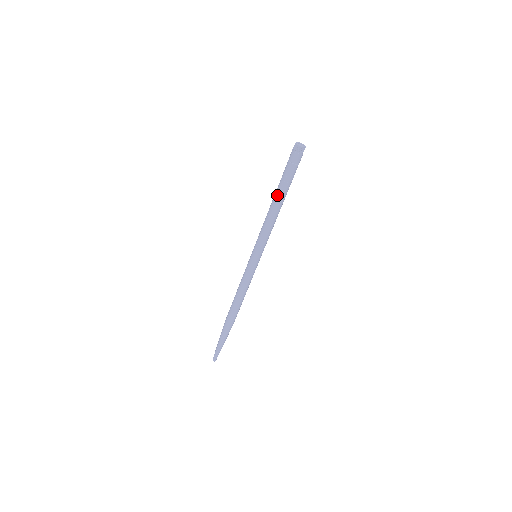
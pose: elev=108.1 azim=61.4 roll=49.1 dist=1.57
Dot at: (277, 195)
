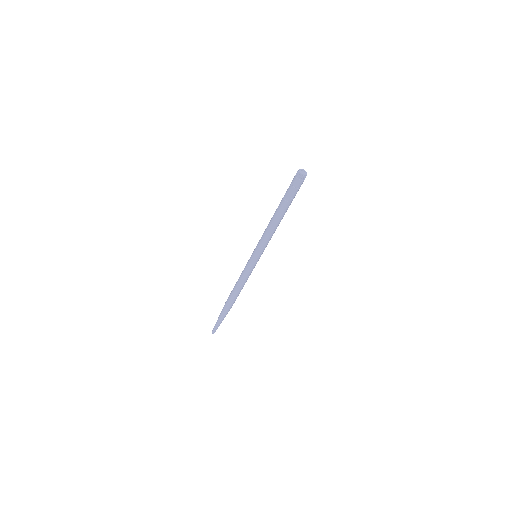
Dot at: (279, 211)
